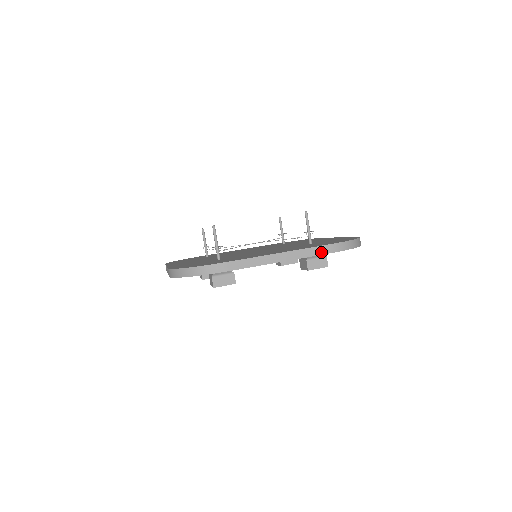
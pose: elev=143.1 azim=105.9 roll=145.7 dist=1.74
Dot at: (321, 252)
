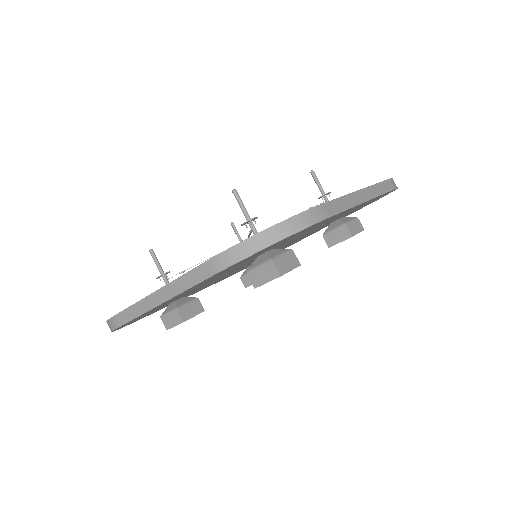
Dot at: (387, 188)
